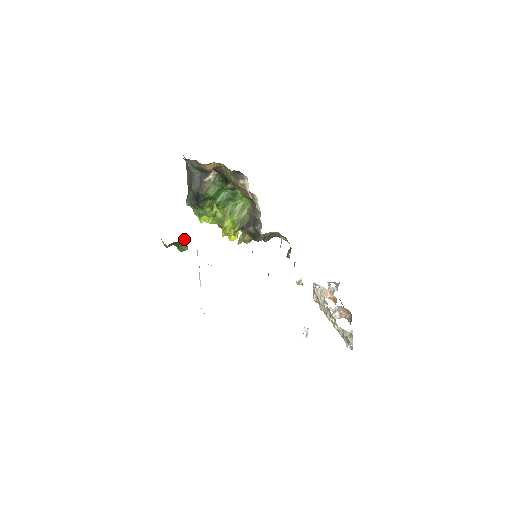
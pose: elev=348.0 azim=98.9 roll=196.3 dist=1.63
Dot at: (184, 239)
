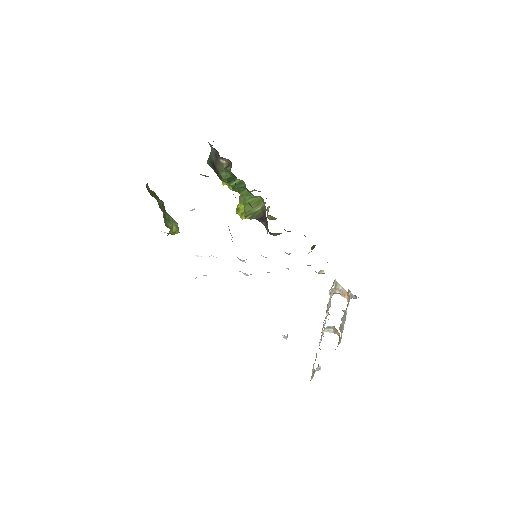
Dot at: occluded
